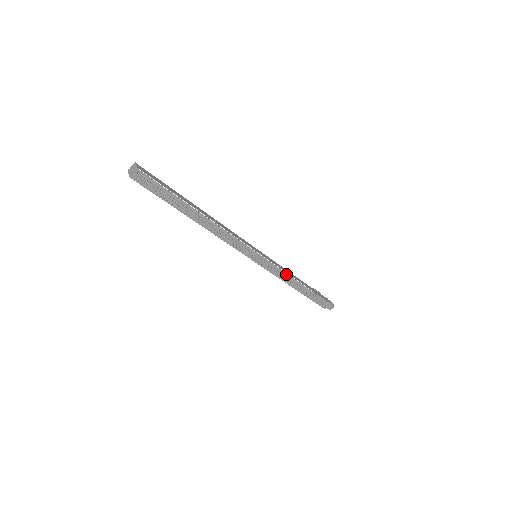
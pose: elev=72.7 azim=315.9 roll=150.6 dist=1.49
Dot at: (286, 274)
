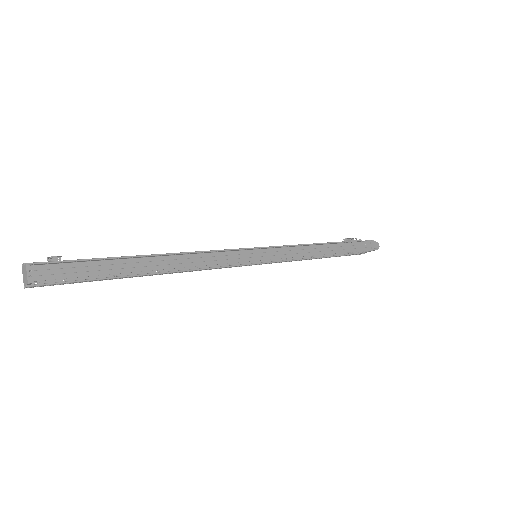
Dot at: (307, 245)
